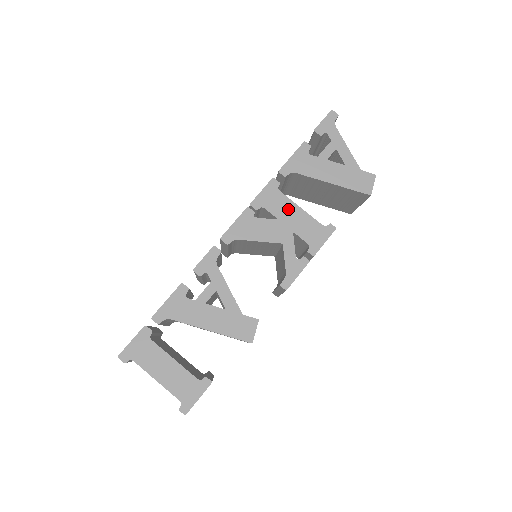
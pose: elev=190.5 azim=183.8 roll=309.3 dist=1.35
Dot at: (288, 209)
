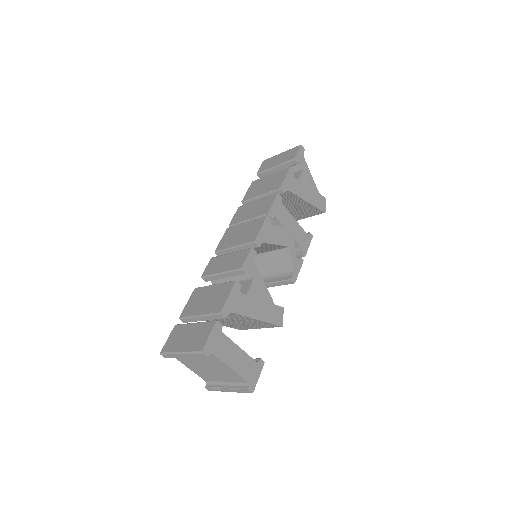
Dot at: (289, 219)
